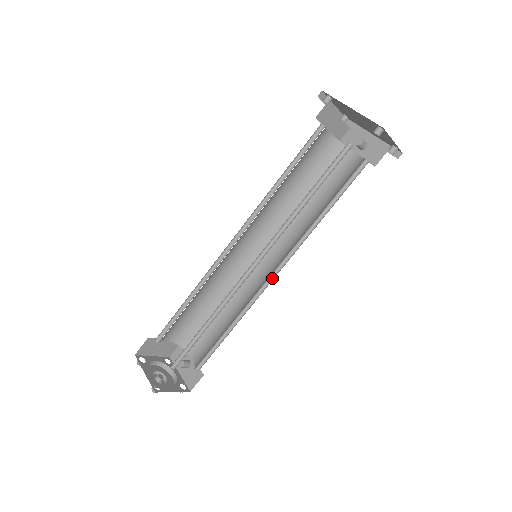
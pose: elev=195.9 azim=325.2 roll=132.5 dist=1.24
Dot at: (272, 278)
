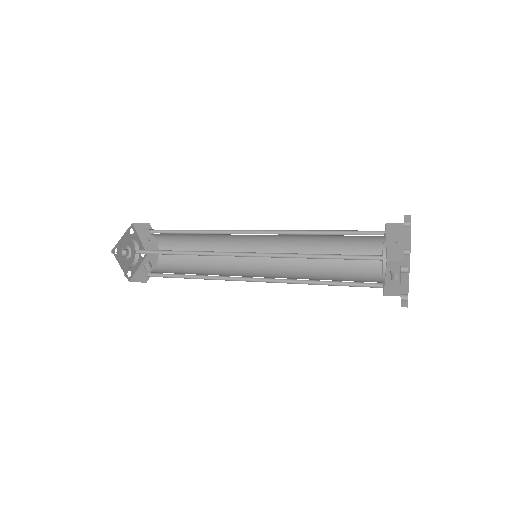
Dot at: (248, 280)
